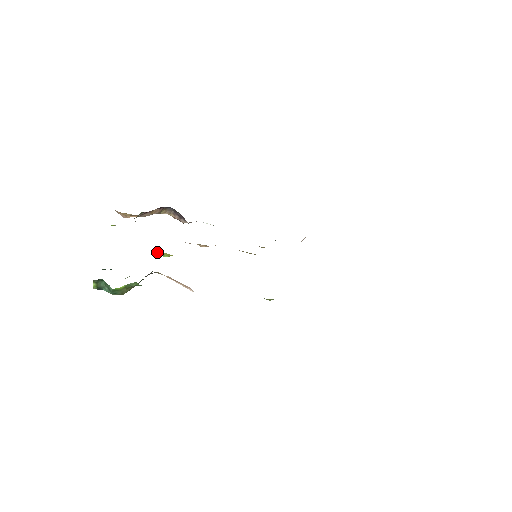
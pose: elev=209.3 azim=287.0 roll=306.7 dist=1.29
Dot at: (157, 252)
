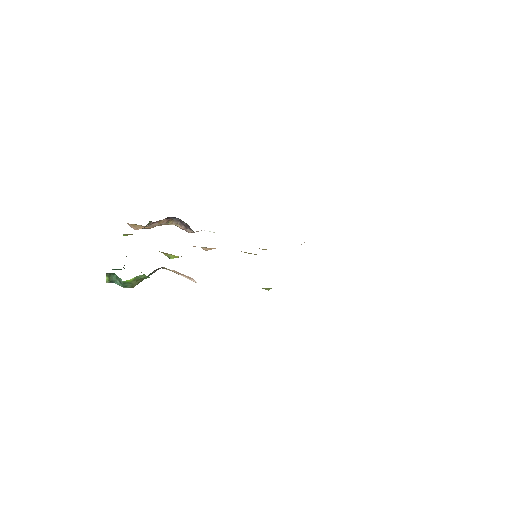
Dot at: (164, 254)
